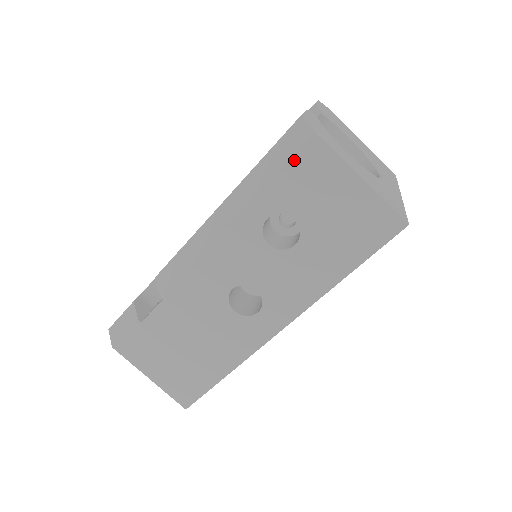
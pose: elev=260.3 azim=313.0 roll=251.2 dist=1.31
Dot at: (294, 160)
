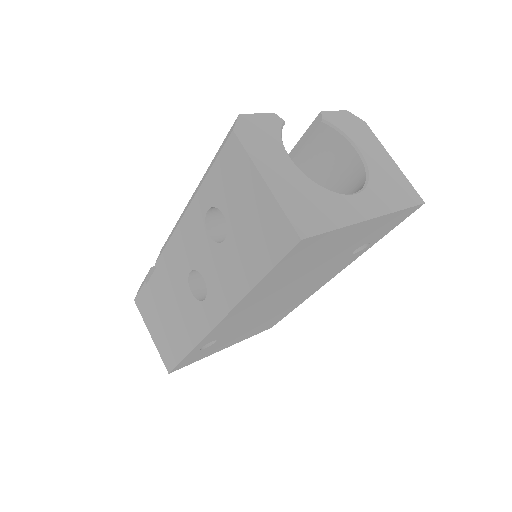
Dot at: (221, 156)
